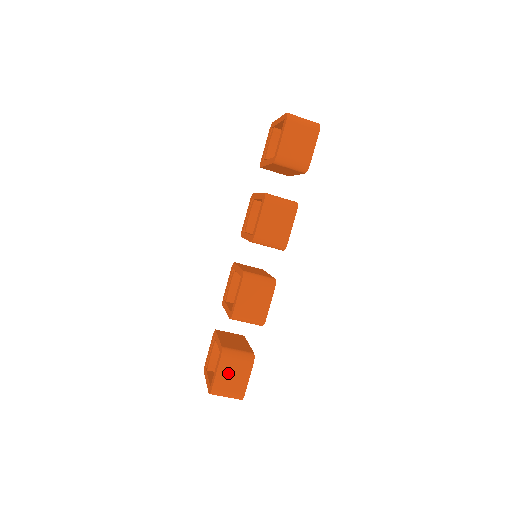
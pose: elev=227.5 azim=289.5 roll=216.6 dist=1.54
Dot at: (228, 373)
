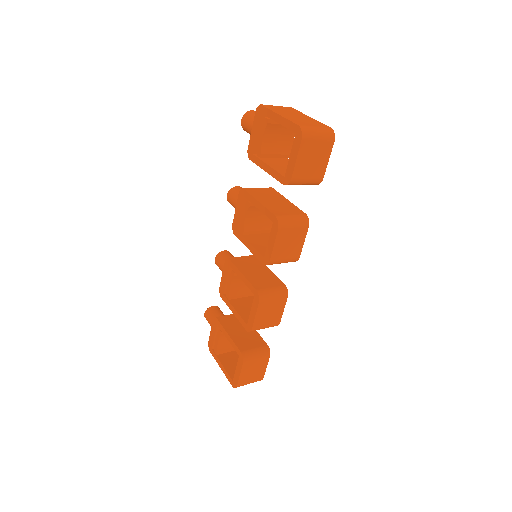
Dot at: (250, 370)
